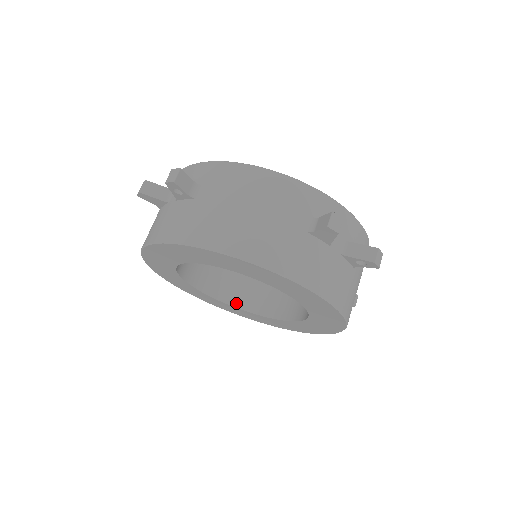
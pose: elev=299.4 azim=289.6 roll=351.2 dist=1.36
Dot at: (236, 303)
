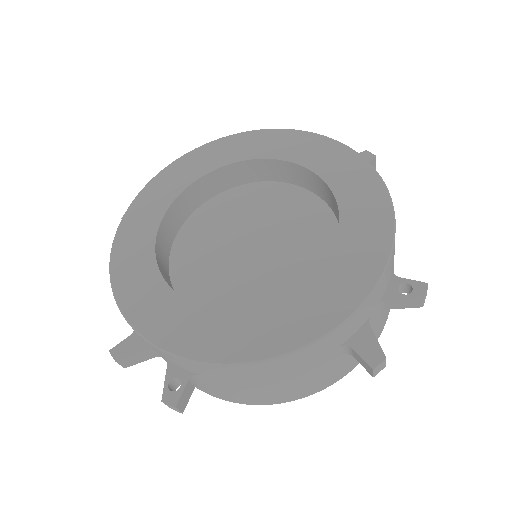
Dot at: occluded
